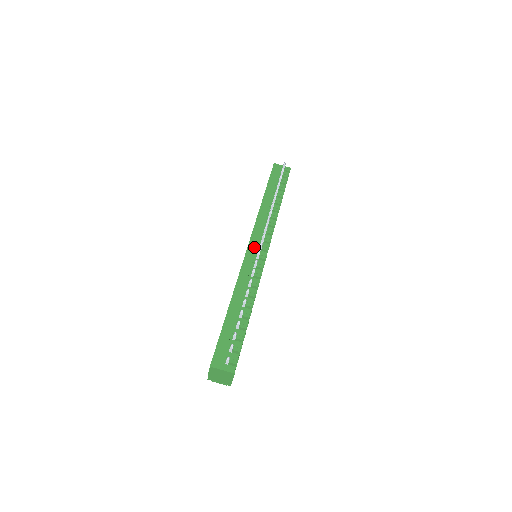
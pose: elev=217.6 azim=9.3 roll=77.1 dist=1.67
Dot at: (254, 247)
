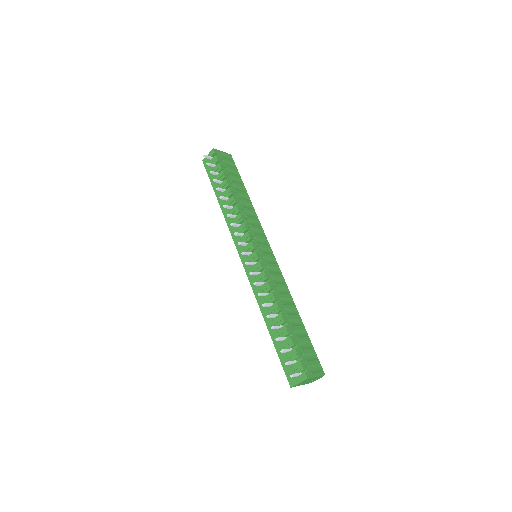
Dot at: (245, 257)
